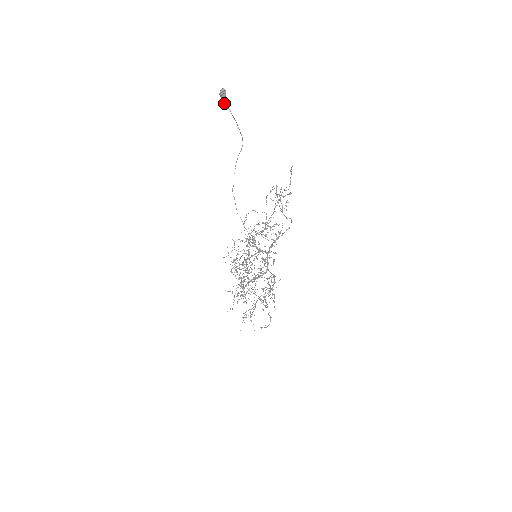
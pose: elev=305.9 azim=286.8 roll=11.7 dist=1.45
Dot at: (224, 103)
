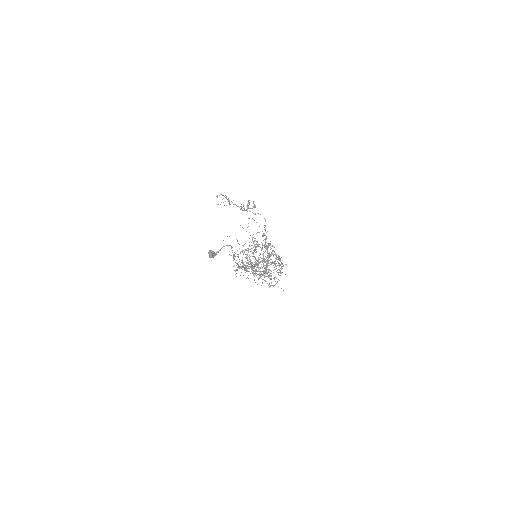
Dot at: occluded
